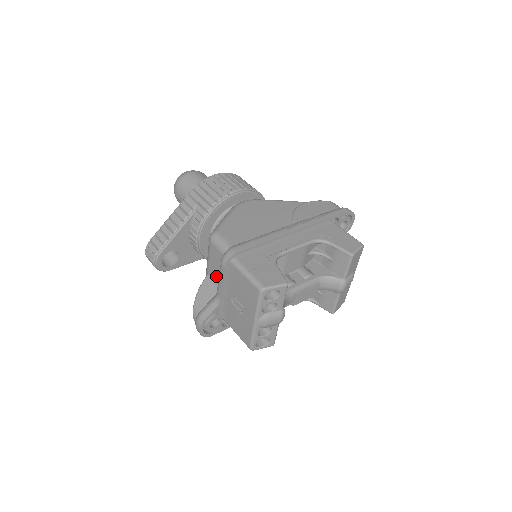
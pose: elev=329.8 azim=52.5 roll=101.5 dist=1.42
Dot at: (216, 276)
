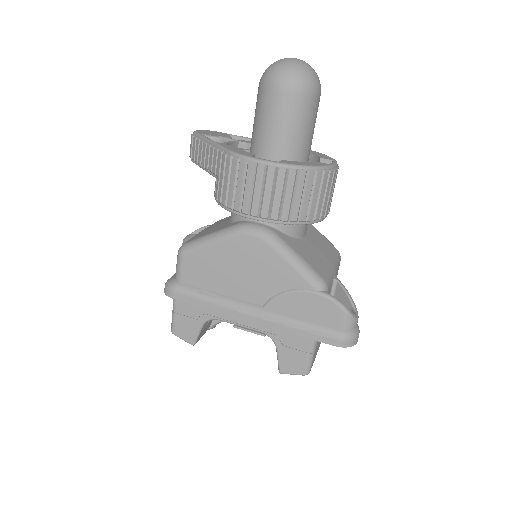
Dot at: occluded
